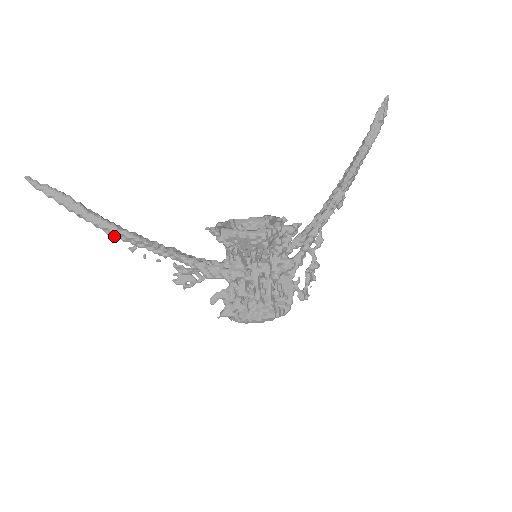
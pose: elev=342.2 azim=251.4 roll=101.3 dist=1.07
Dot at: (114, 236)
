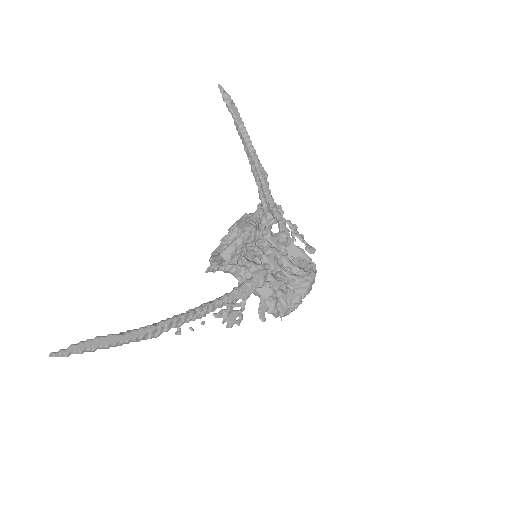
Dot at: (157, 335)
